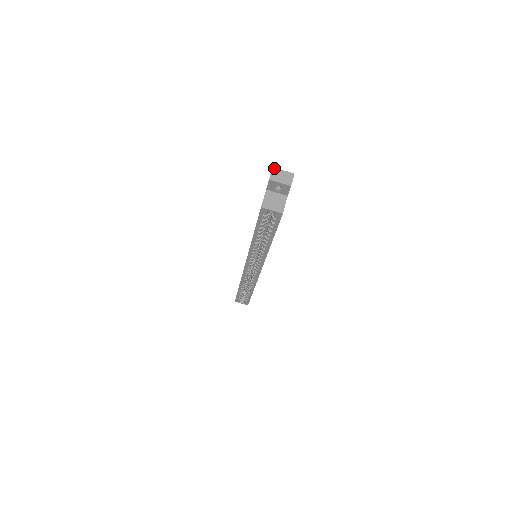
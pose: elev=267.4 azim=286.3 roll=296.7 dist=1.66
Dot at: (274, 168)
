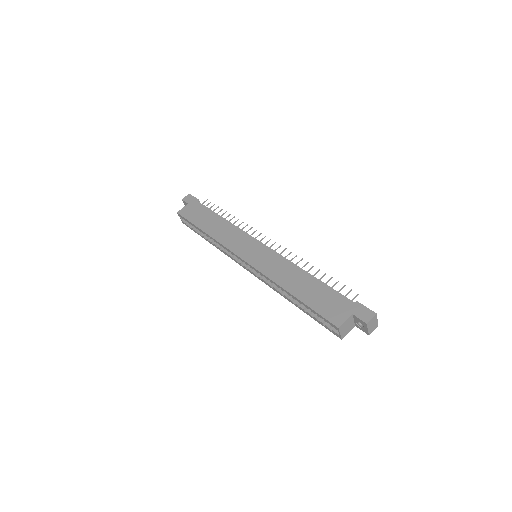
Dot at: (376, 315)
